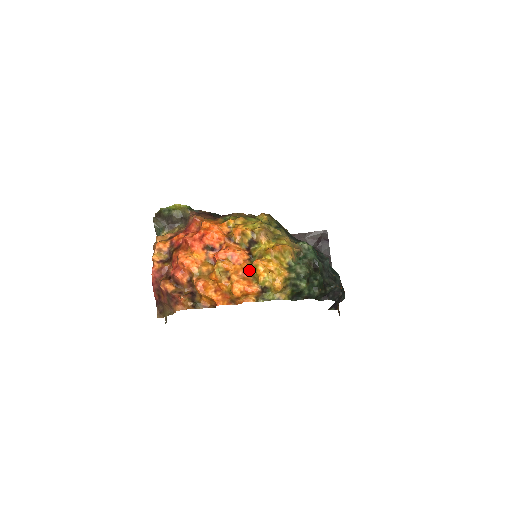
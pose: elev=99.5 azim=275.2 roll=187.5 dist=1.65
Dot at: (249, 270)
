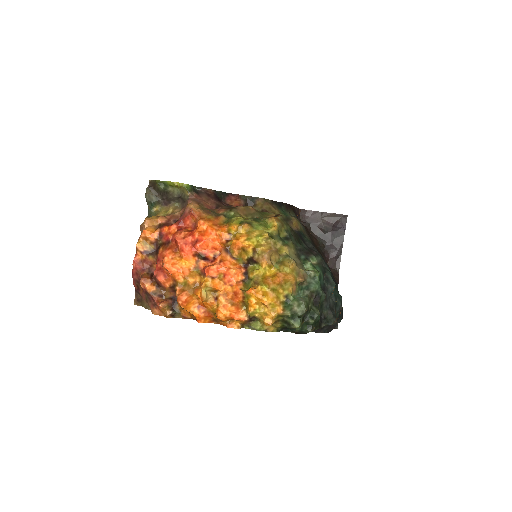
Dot at: (240, 296)
